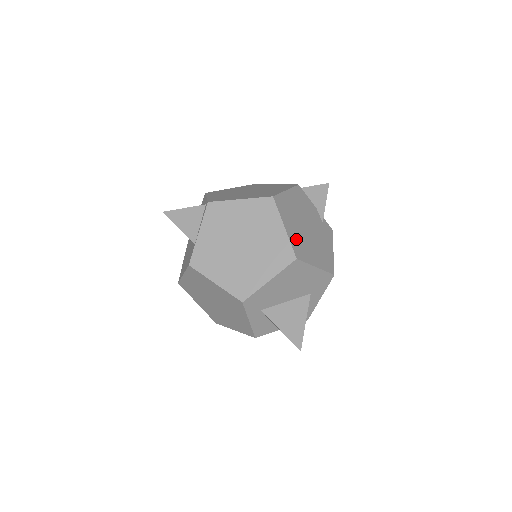
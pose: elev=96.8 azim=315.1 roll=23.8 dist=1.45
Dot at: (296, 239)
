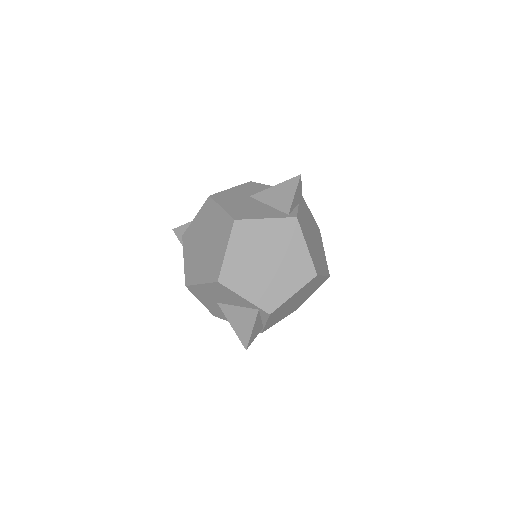
Dot at: (323, 265)
